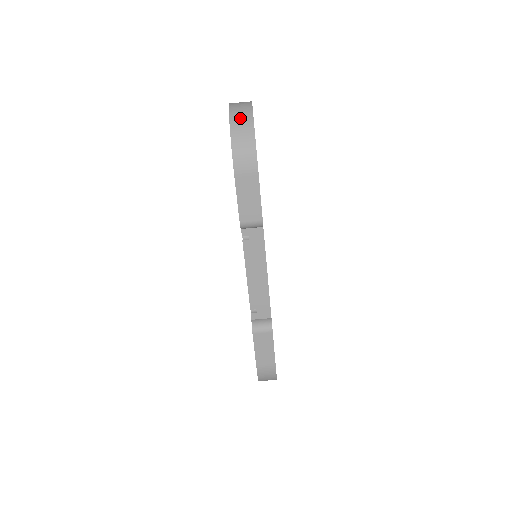
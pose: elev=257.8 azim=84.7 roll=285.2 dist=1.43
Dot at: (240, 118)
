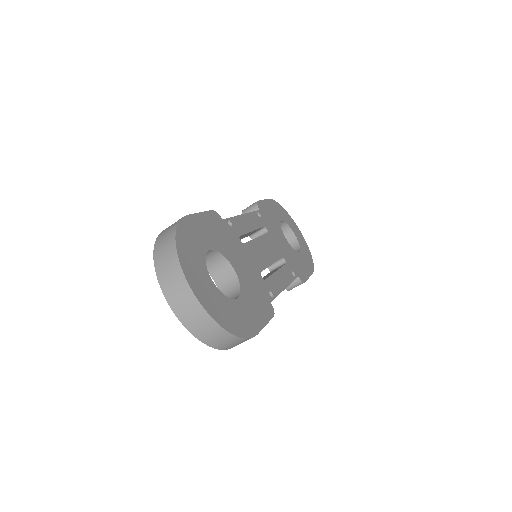
Dot at: (206, 332)
